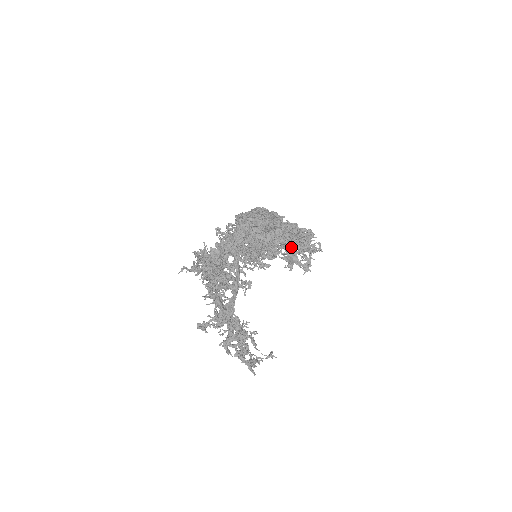
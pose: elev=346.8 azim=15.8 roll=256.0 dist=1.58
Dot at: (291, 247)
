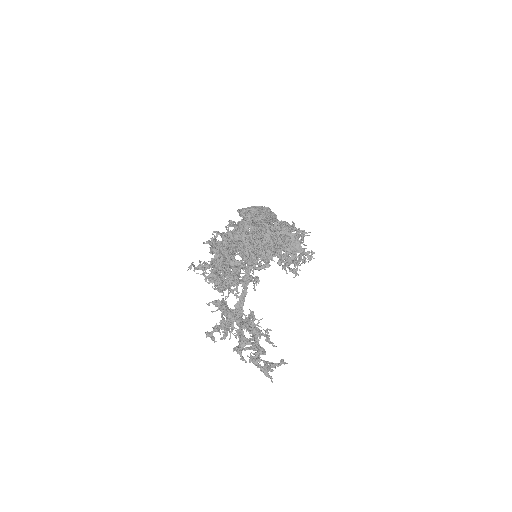
Dot at: (293, 236)
